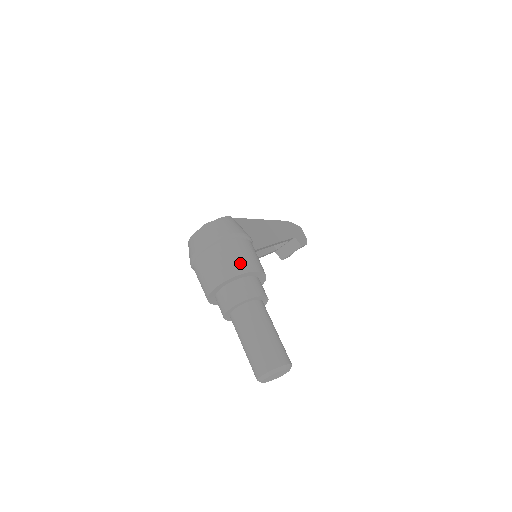
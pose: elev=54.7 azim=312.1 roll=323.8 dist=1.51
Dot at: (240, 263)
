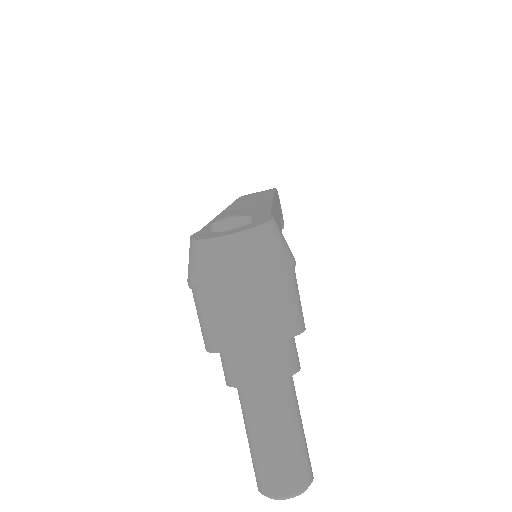
Dot at: (289, 318)
